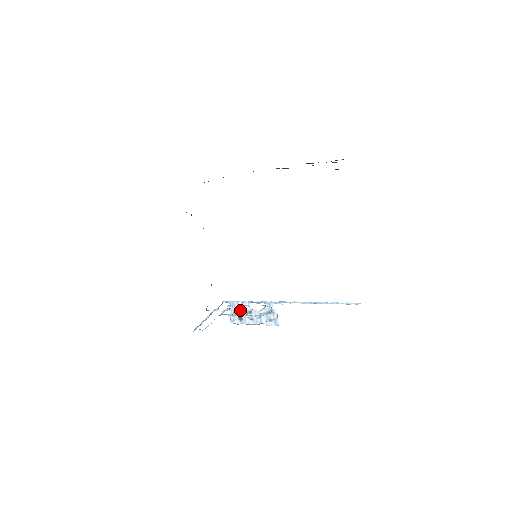
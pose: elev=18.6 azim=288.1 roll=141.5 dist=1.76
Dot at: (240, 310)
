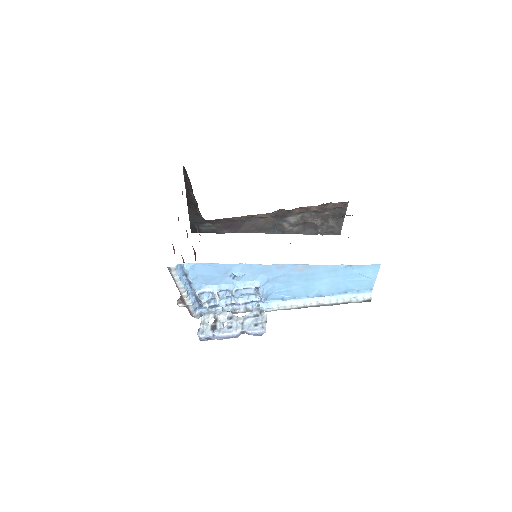
Dot at: (217, 317)
